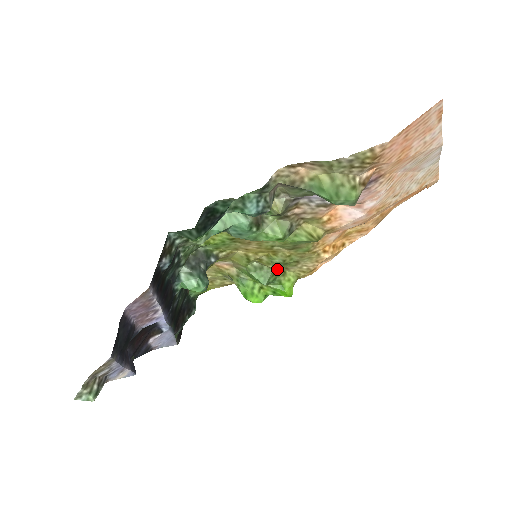
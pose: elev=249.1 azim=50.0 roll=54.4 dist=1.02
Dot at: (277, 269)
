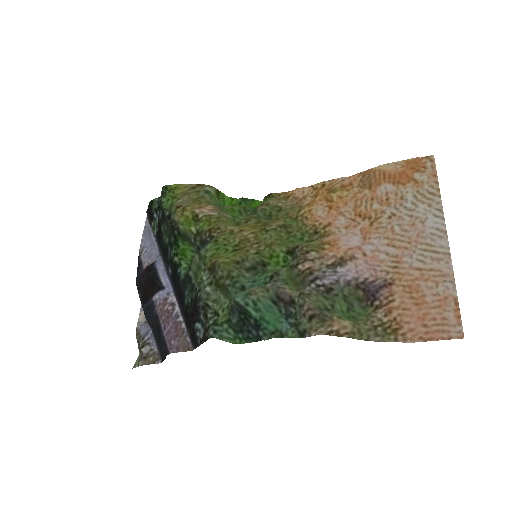
Dot at: (259, 209)
